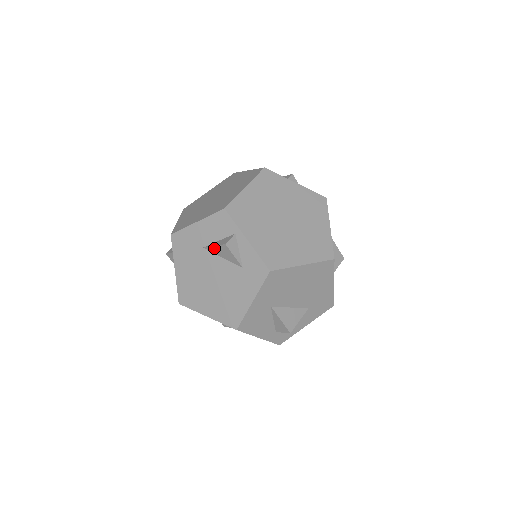
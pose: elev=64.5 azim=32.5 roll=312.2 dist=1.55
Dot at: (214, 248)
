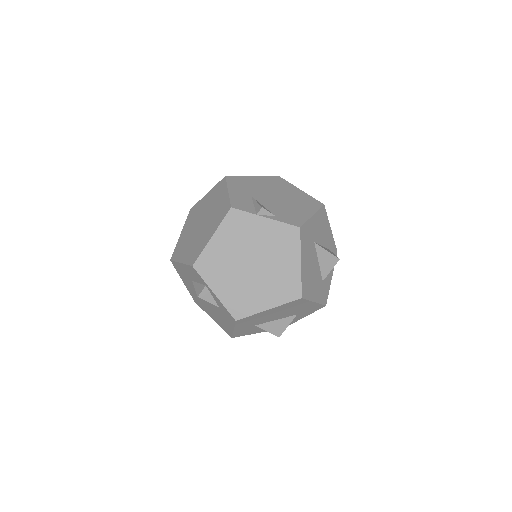
Dot at: occluded
